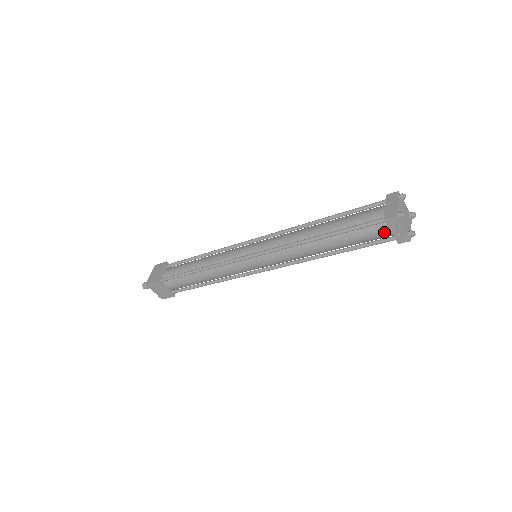
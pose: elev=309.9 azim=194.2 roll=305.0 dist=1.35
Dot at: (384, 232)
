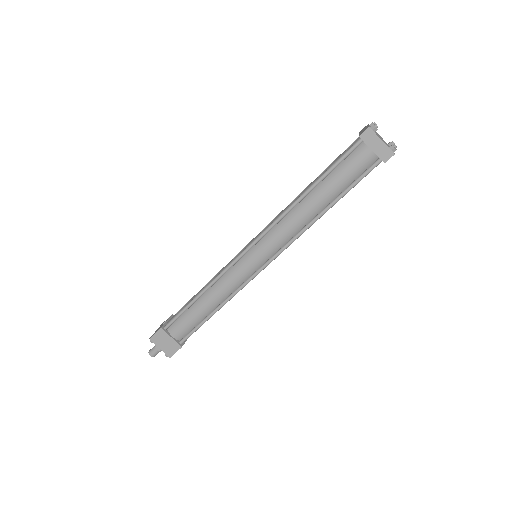
Dot at: occluded
